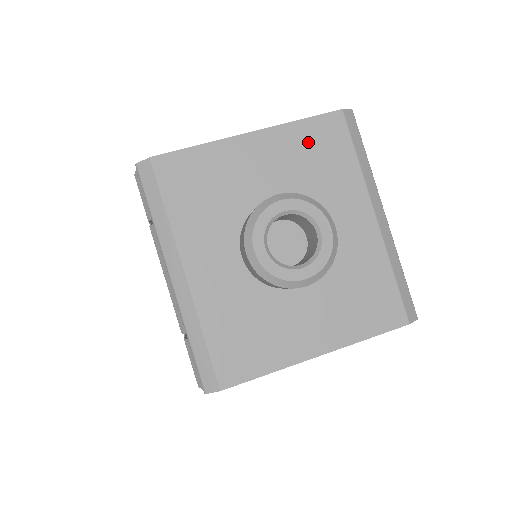
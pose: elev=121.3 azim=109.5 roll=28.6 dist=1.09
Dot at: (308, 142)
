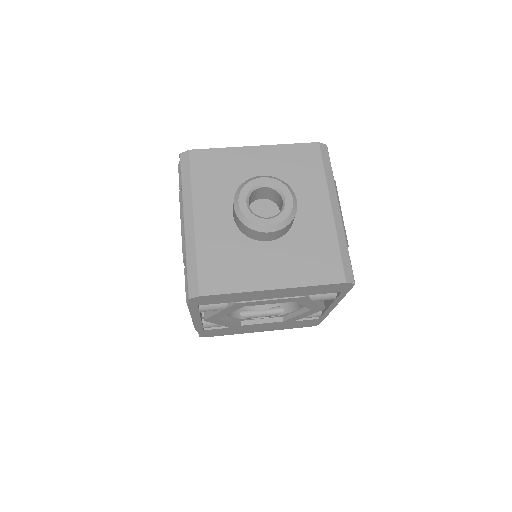
Dot at: (292, 157)
